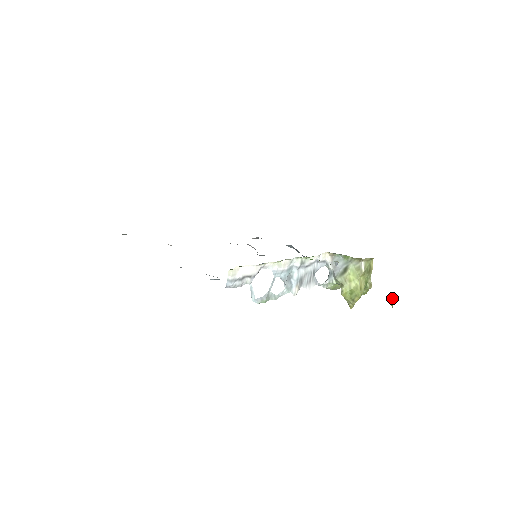
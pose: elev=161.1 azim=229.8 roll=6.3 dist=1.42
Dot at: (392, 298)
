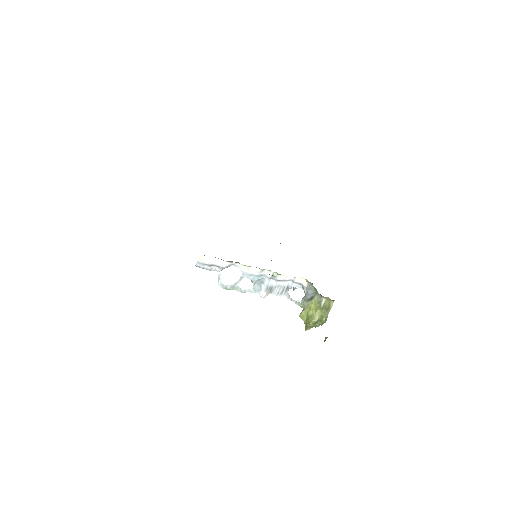
Dot at: (326, 338)
